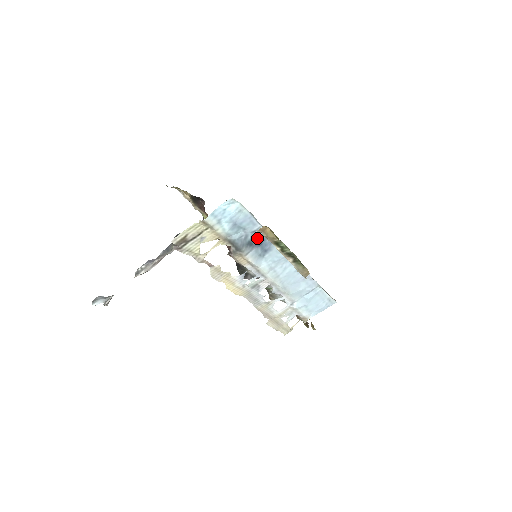
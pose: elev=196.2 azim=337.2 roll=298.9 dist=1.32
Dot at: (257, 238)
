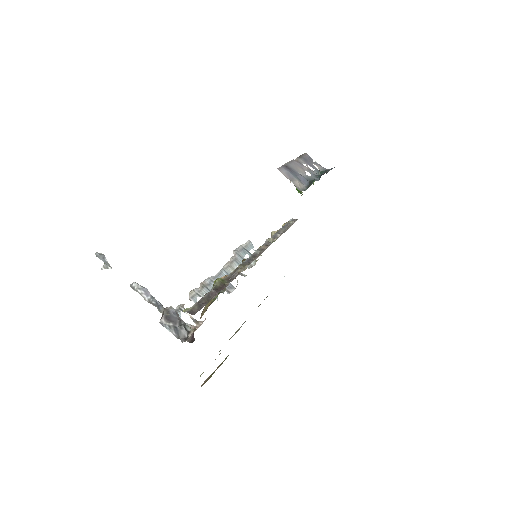
Dot at: occluded
